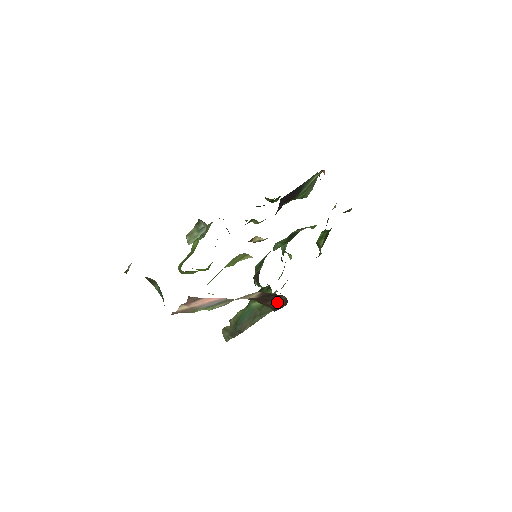
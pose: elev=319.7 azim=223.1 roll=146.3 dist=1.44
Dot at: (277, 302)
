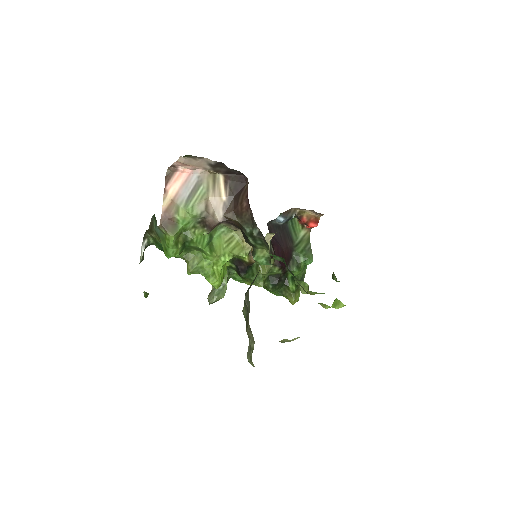
Dot at: (245, 193)
